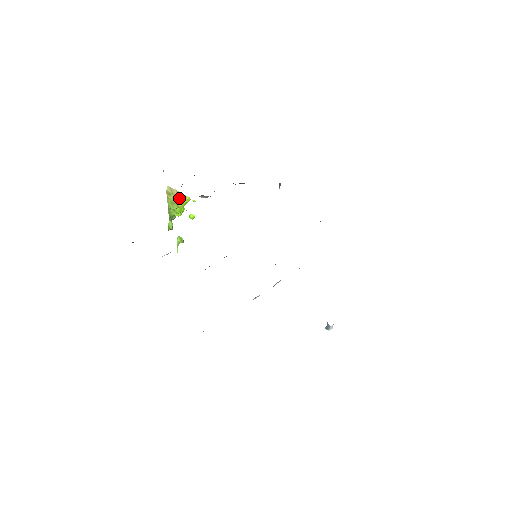
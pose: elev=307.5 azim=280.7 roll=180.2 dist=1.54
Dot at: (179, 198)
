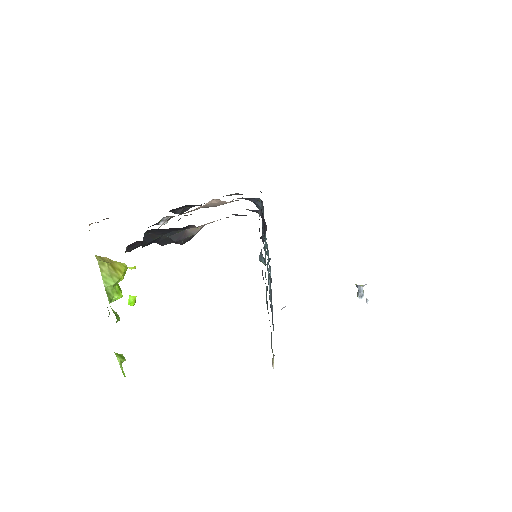
Dot at: (115, 266)
